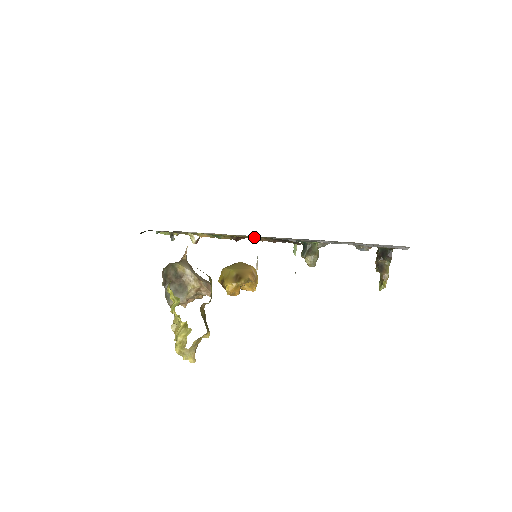
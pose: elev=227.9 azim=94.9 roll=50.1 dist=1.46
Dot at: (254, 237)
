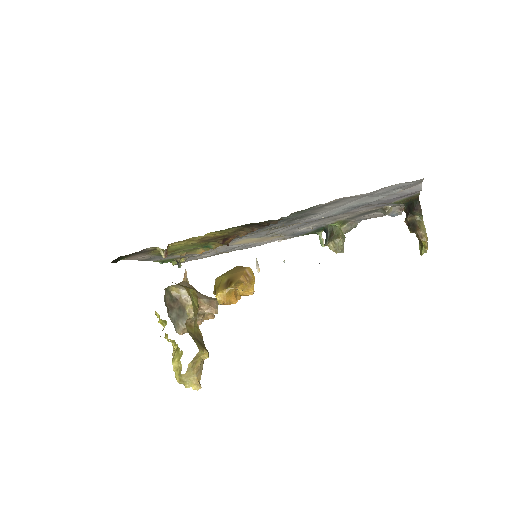
Dot at: (233, 233)
